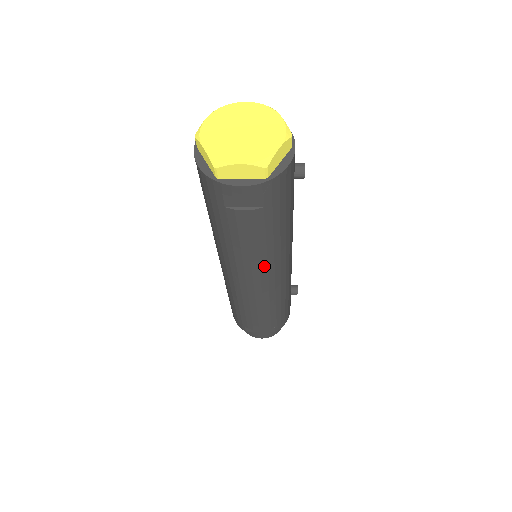
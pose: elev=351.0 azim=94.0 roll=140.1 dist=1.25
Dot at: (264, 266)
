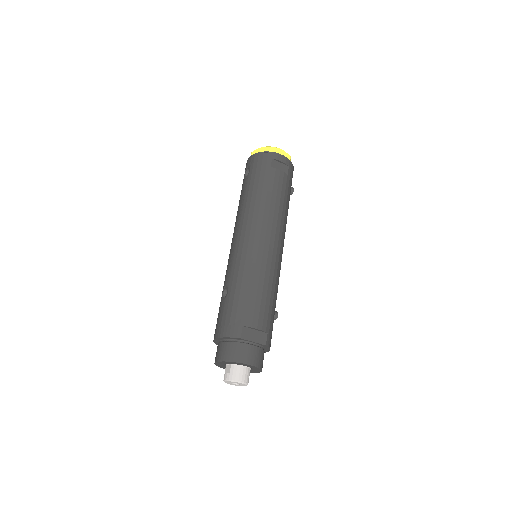
Dot at: (279, 225)
